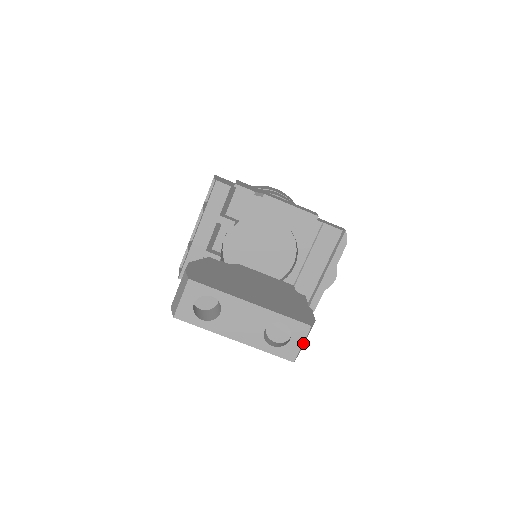
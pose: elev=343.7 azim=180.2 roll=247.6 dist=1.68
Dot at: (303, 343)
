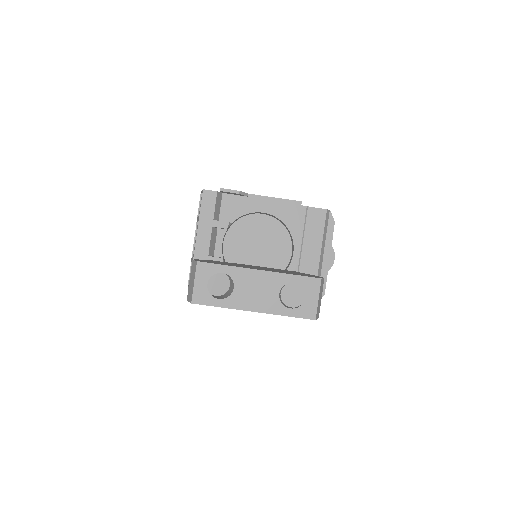
Dot at: (319, 300)
